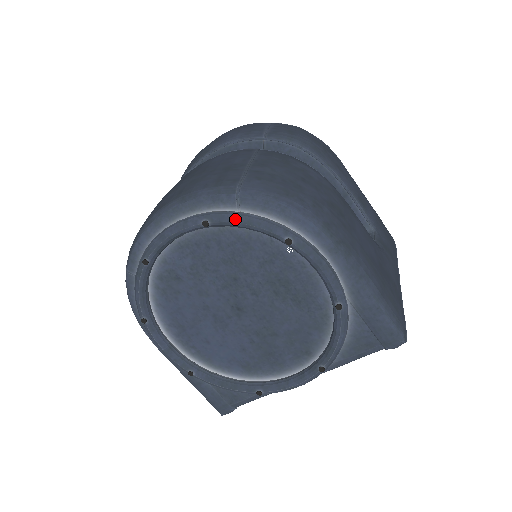
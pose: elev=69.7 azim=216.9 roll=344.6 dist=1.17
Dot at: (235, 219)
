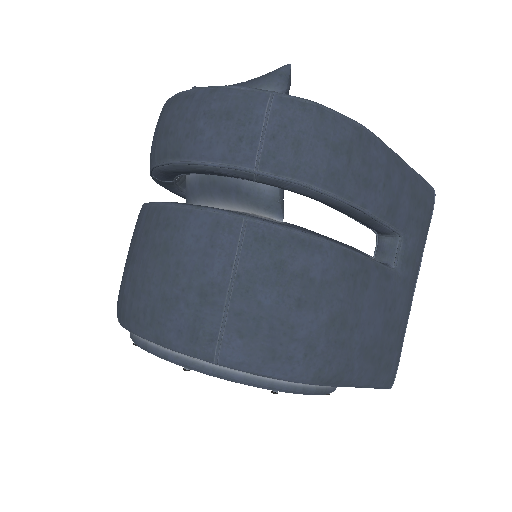
Dot at: (217, 377)
